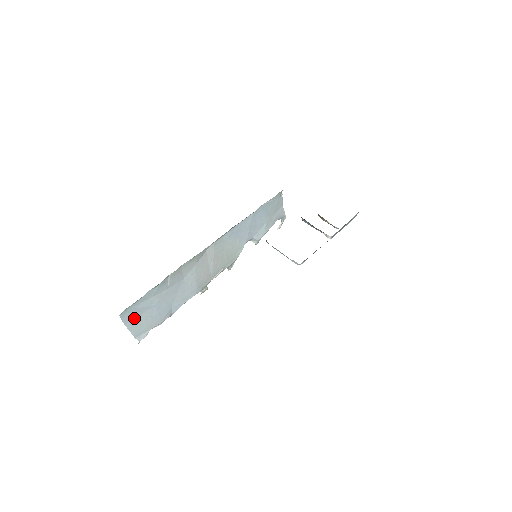
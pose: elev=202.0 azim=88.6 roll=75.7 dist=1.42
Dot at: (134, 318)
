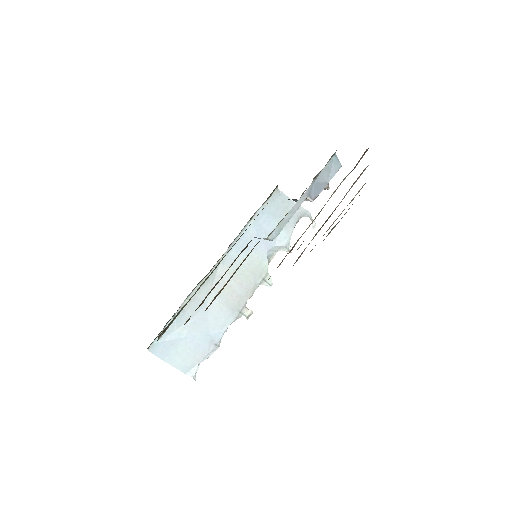
Dot at: (170, 353)
